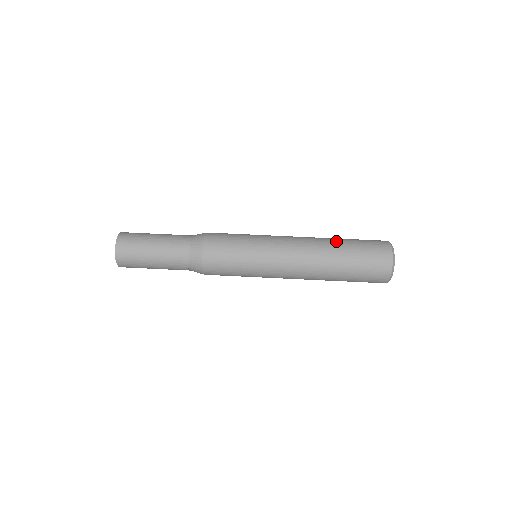
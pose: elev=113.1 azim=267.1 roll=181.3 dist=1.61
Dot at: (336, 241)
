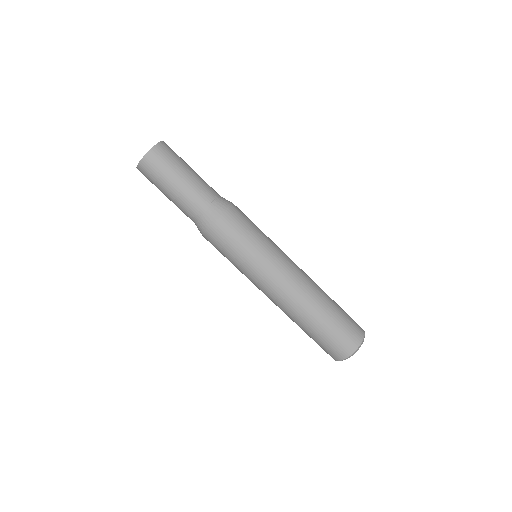
Dot at: (318, 314)
